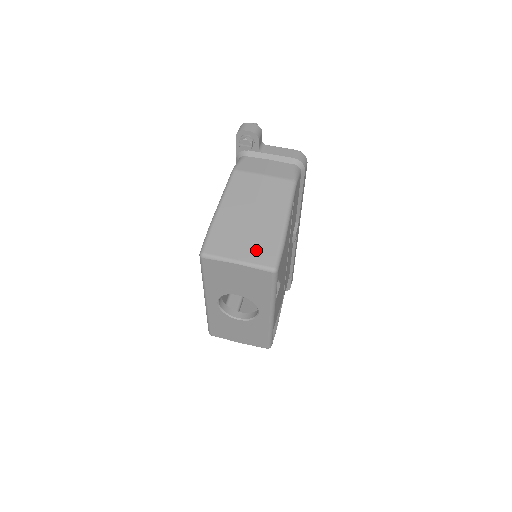
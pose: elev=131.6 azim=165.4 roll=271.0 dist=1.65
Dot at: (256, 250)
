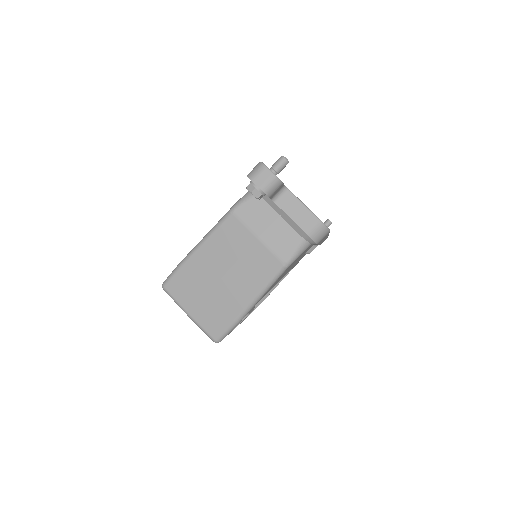
Dot at: (208, 315)
